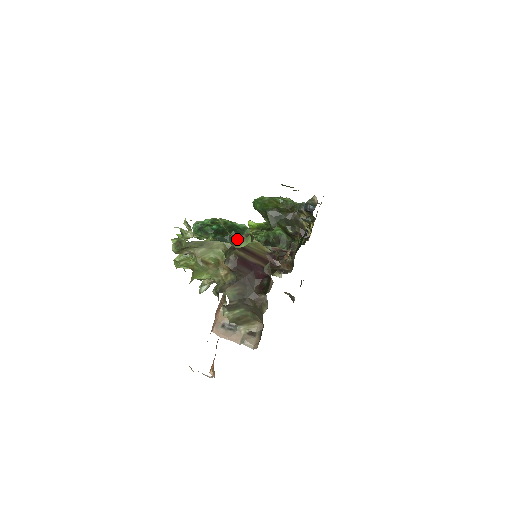
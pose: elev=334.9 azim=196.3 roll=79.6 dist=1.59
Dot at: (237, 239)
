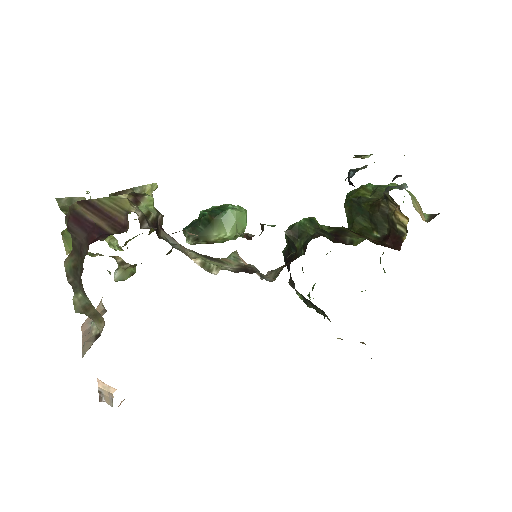
Dot at: occluded
